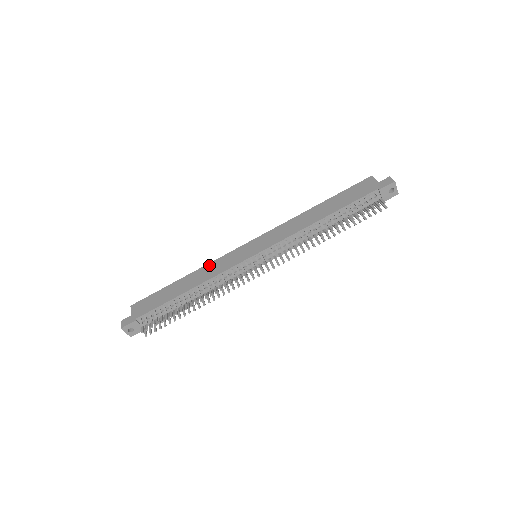
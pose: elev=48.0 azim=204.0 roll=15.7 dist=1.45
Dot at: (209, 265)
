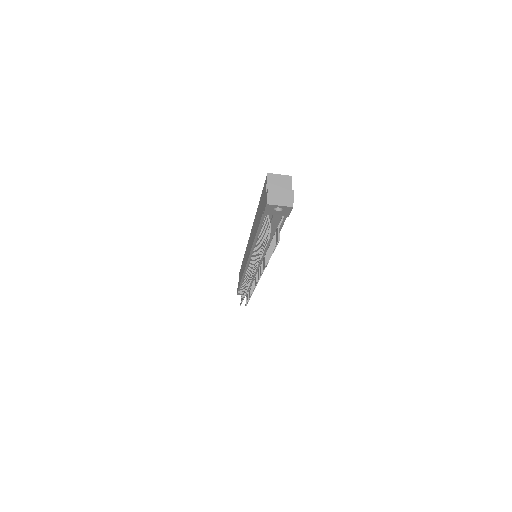
Dot at: (244, 255)
